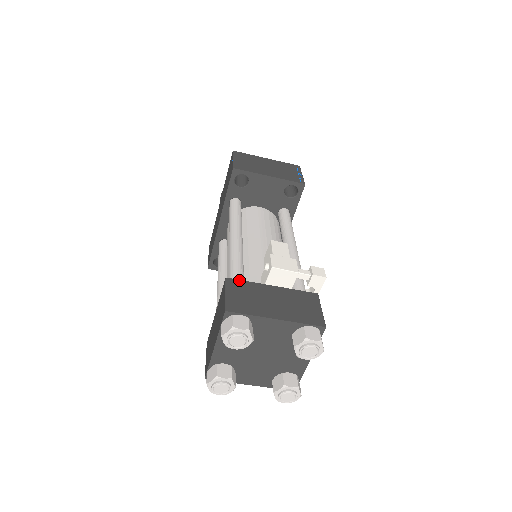
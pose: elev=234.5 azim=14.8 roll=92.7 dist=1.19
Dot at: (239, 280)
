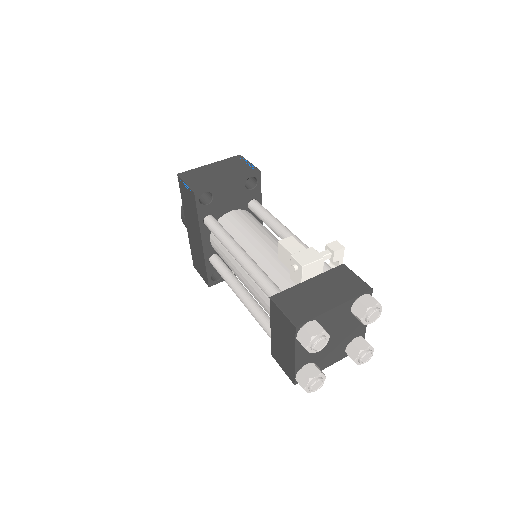
Dot at: (281, 292)
